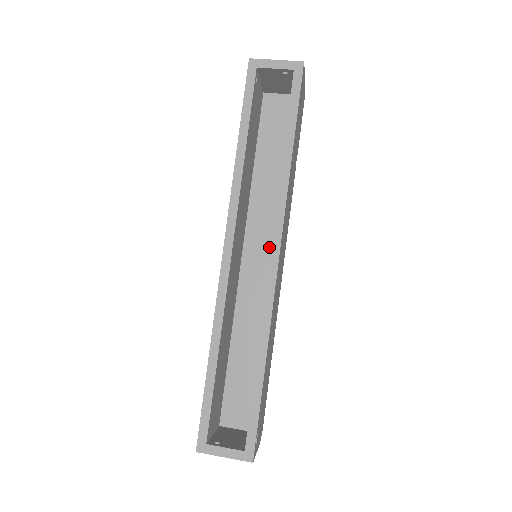
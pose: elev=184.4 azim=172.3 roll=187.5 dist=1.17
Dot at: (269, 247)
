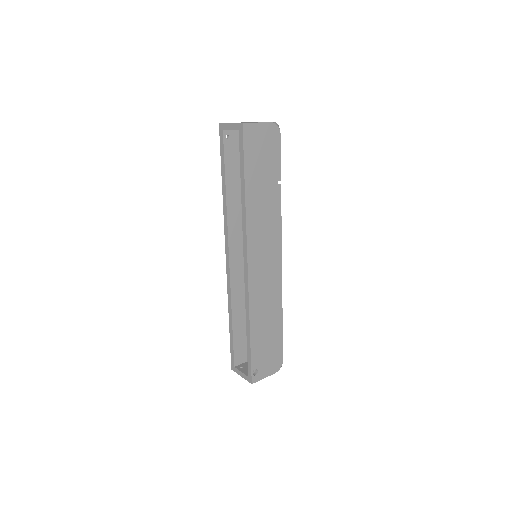
Dot at: occluded
